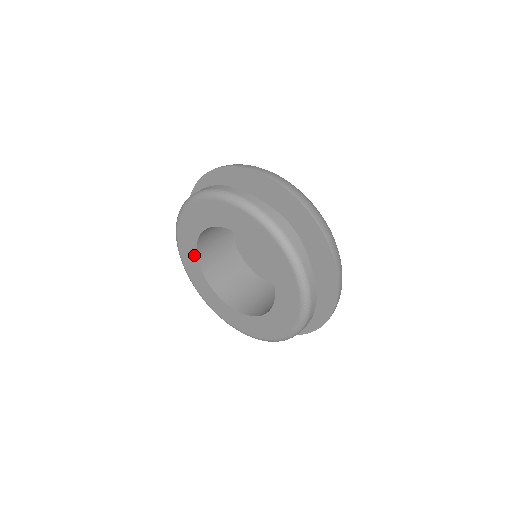
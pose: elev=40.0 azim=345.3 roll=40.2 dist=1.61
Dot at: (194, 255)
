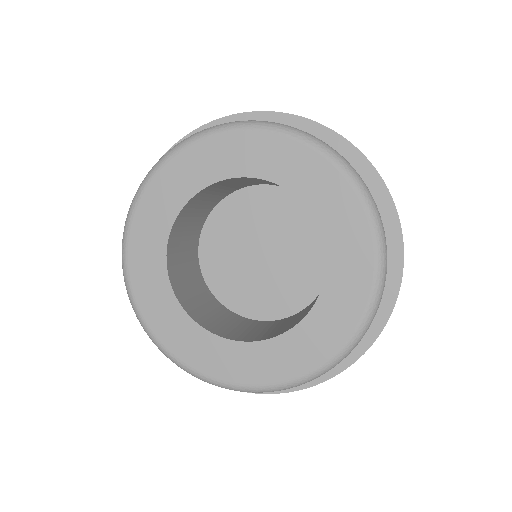
Dot at: (202, 335)
